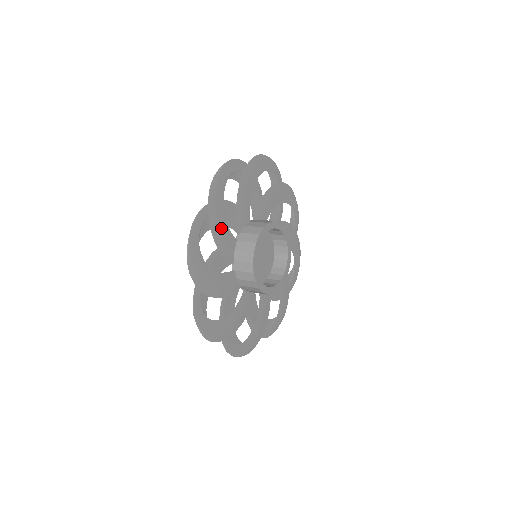
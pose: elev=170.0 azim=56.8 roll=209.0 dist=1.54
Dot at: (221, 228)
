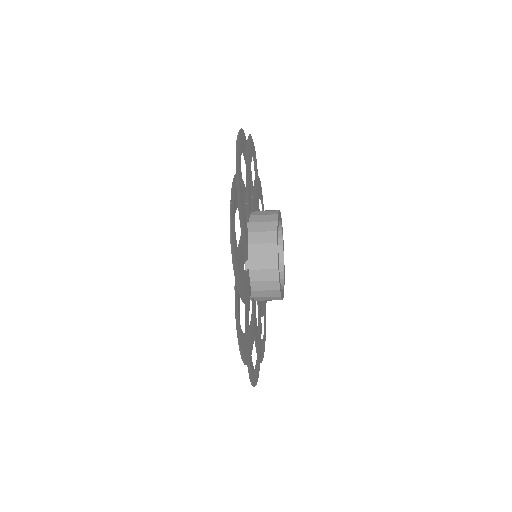
Dot at: (242, 211)
